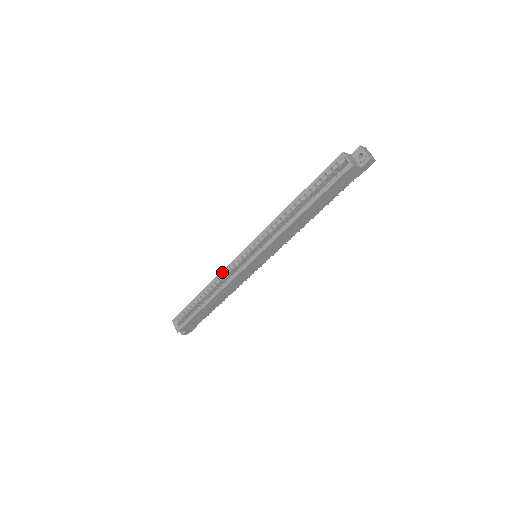
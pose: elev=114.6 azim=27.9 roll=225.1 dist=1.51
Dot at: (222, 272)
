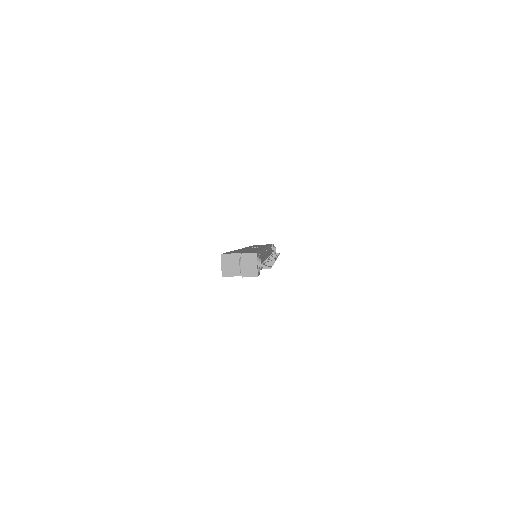
Dot at: occluded
